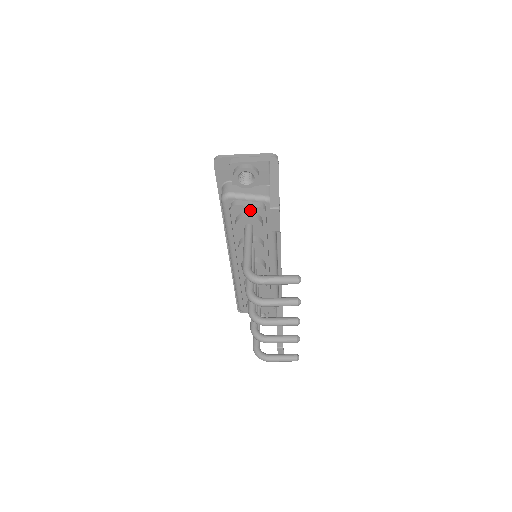
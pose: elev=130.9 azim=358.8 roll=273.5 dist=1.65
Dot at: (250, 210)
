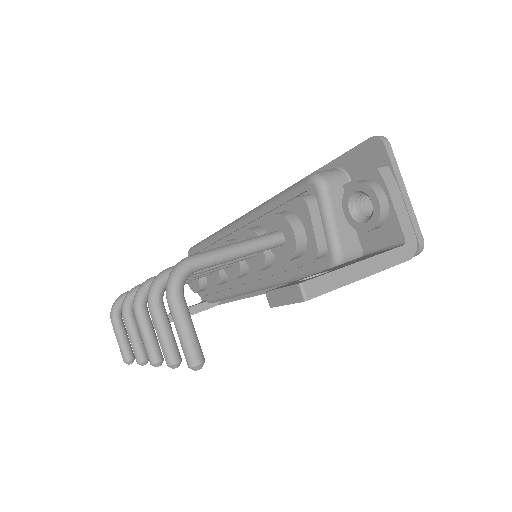
Dot at: (308, 232)
